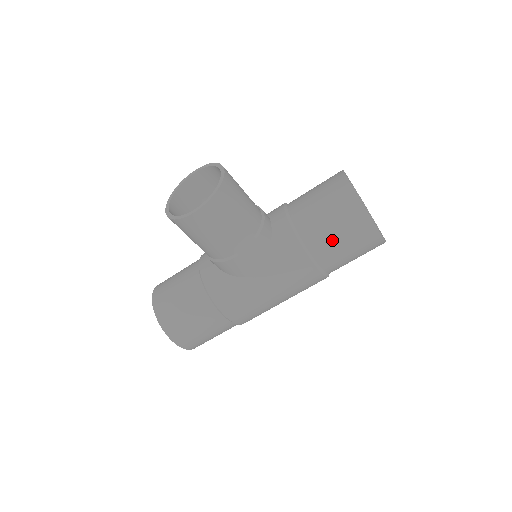
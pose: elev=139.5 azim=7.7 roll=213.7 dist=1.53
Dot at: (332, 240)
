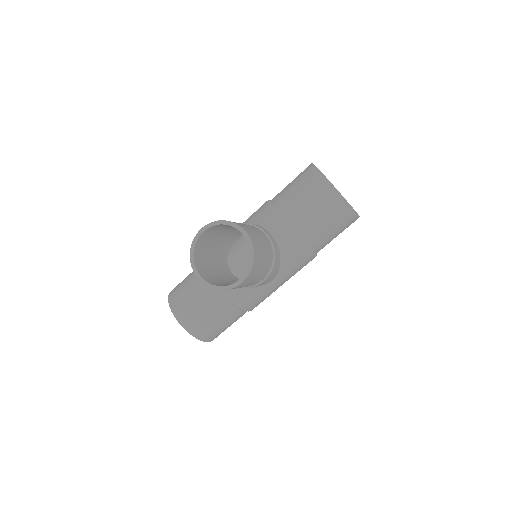
Dot at: (328, 237)
